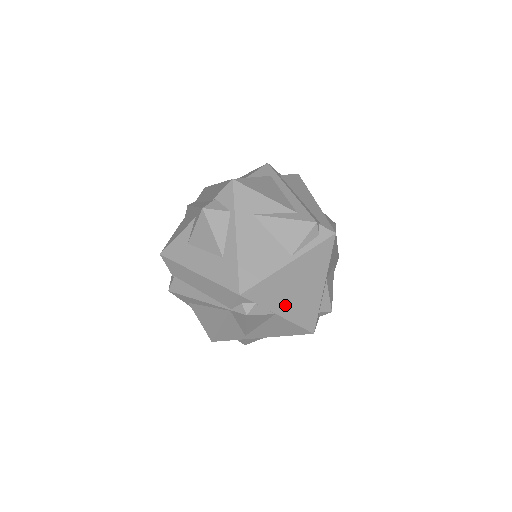
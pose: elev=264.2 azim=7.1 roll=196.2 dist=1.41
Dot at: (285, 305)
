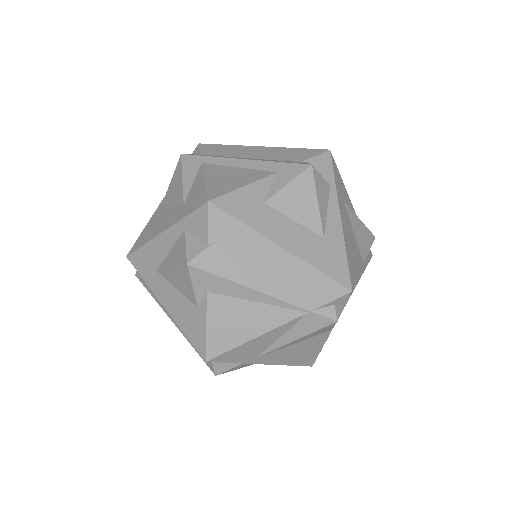
Dot at: occluded
